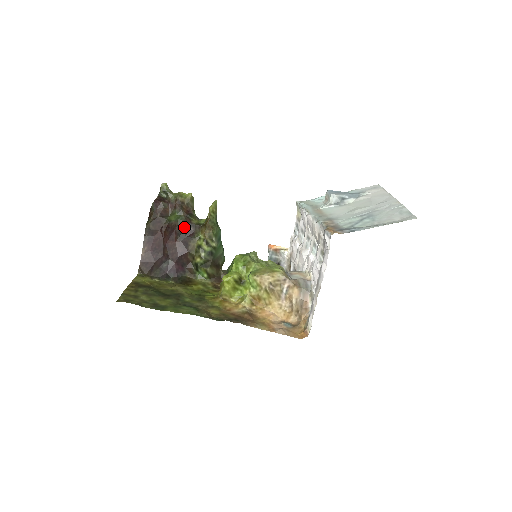
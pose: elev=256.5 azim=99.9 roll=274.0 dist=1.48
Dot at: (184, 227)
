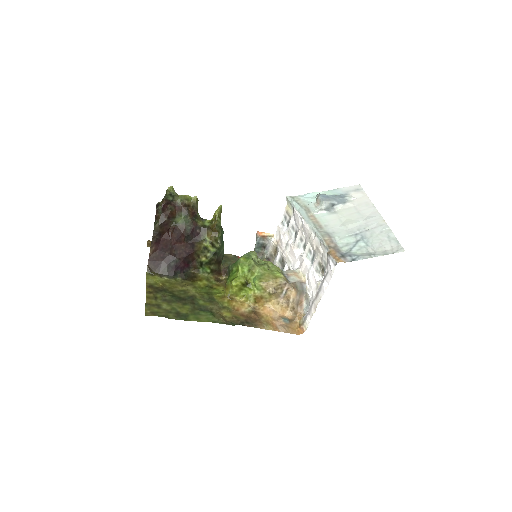
Dot at: (191, 230)
